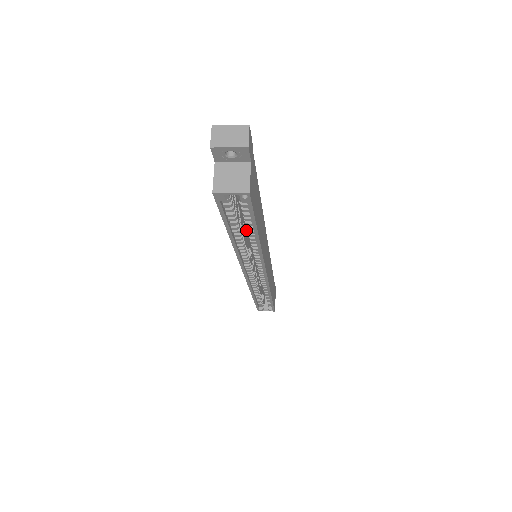
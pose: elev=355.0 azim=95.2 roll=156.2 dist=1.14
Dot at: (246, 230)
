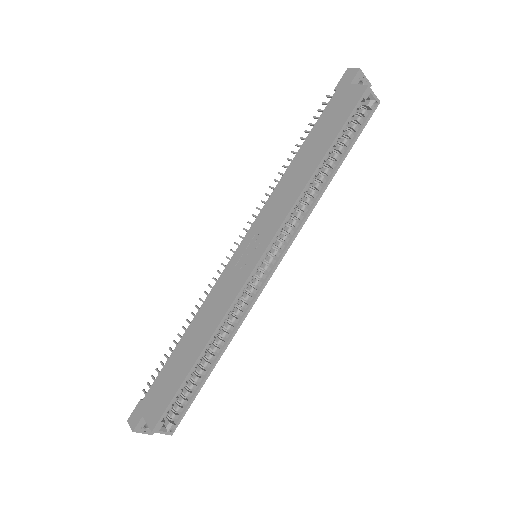
Dot at: occluded
